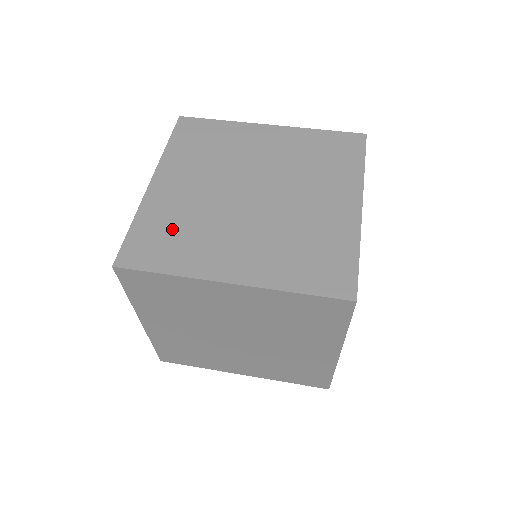
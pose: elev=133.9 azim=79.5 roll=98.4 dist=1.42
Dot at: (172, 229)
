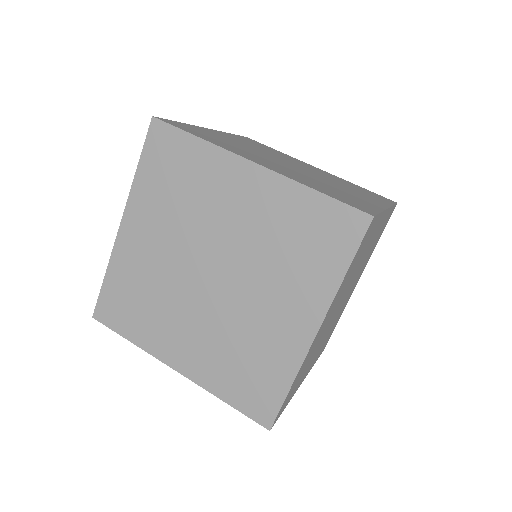
Dot at: (215, 137)
